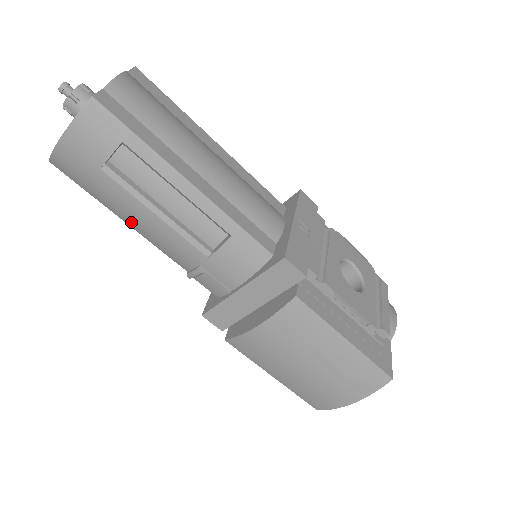
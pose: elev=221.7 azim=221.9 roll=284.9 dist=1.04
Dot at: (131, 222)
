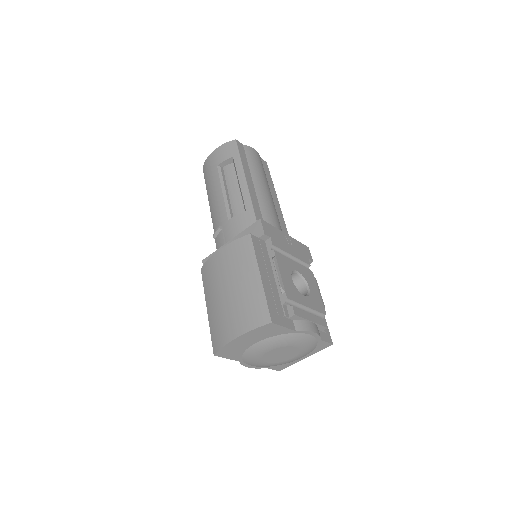
Dot at: (211, 199)
